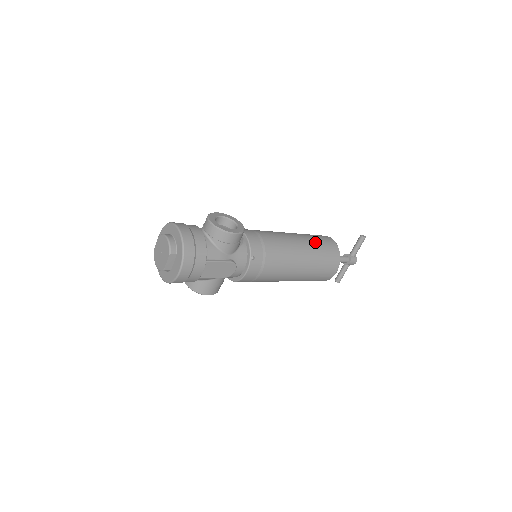
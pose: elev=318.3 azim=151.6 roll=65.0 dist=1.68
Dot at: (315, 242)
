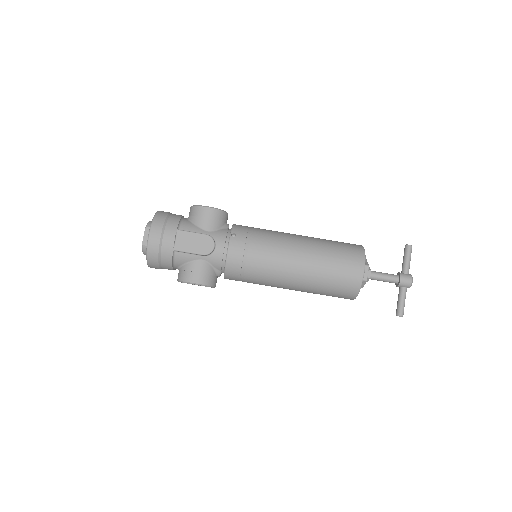
Dot at: (327, 240)
